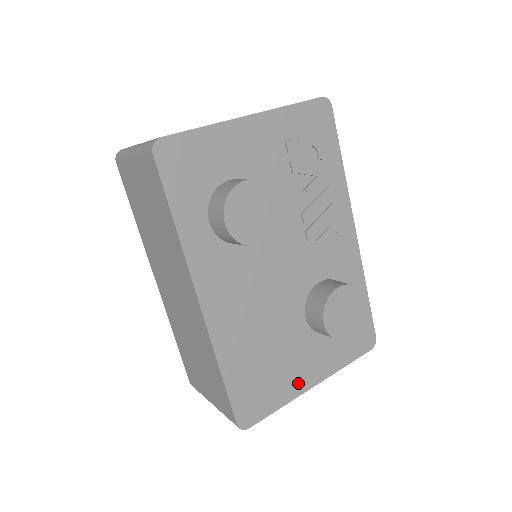
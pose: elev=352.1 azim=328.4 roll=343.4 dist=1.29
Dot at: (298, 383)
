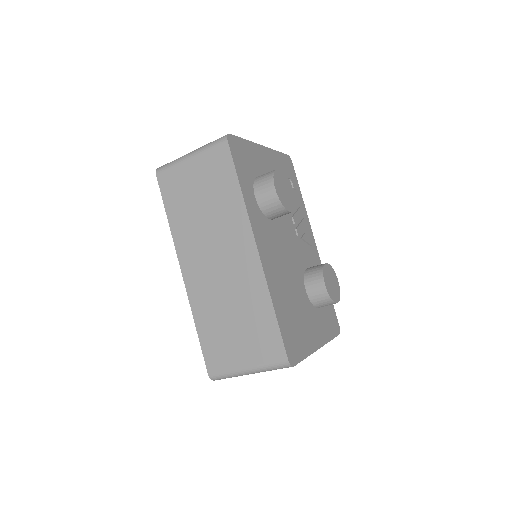
Dot at: (311, 341)
